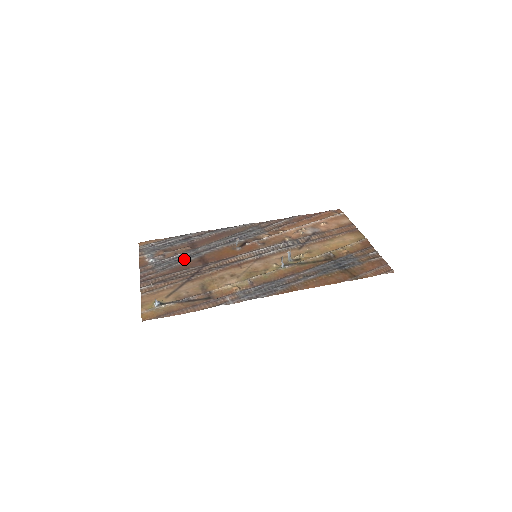
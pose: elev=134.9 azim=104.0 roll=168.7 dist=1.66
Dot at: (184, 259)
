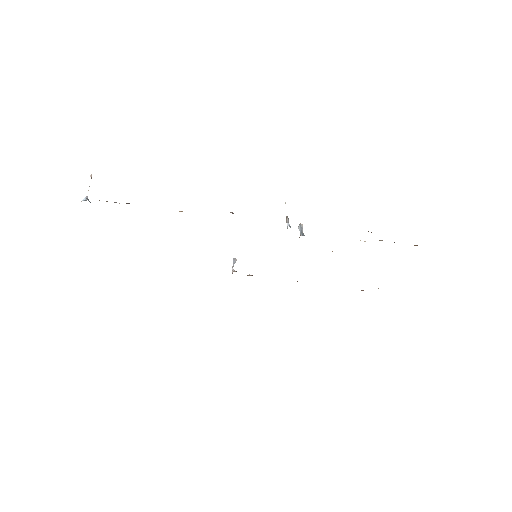
Dot at: occluded
